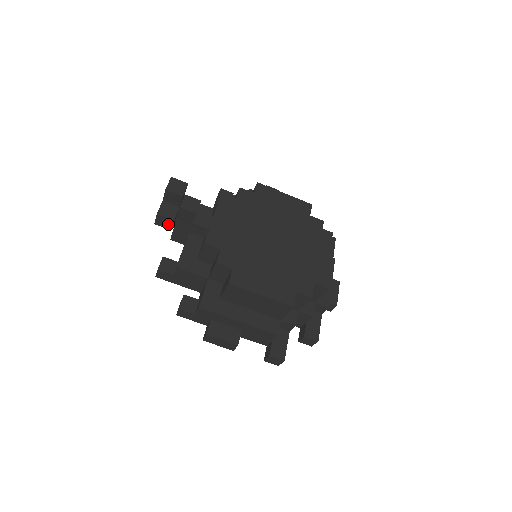
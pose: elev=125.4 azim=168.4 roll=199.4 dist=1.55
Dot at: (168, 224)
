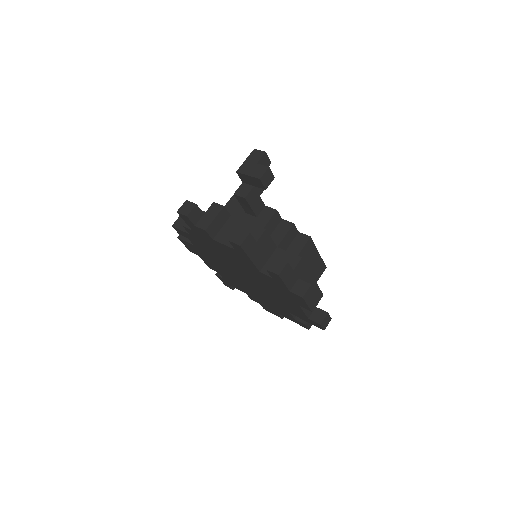
Dot at: (268, 181)
